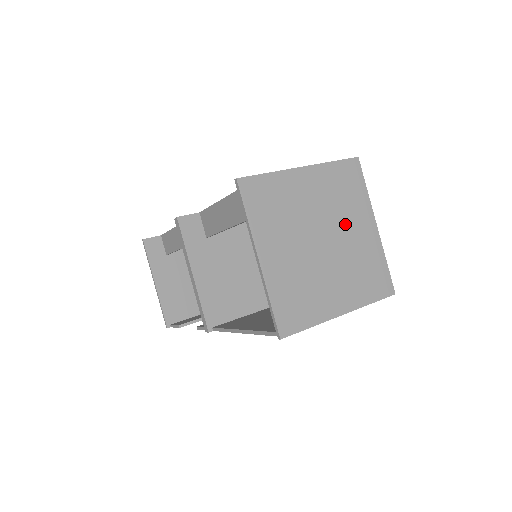
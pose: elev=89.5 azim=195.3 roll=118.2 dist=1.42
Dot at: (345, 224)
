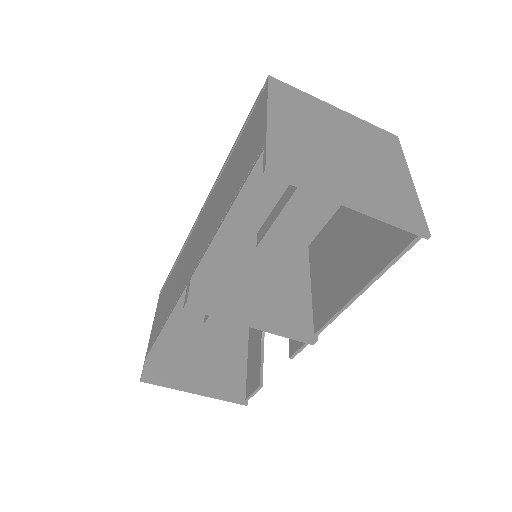
Dot at: (331, 125)
